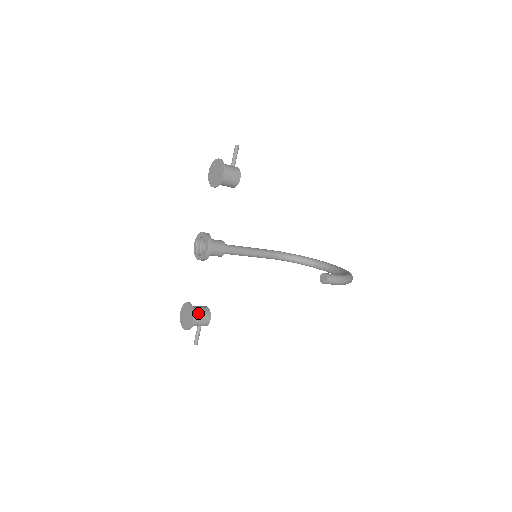
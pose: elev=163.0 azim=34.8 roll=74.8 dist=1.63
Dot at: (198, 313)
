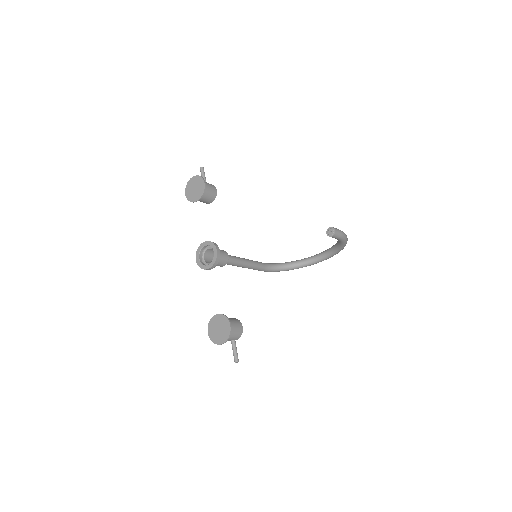
Dot at: (230, 320)
